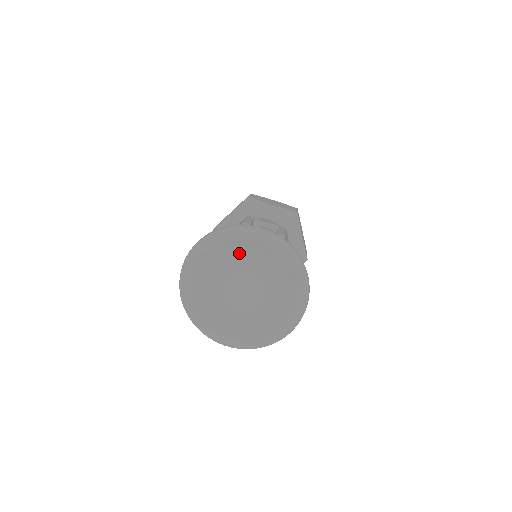
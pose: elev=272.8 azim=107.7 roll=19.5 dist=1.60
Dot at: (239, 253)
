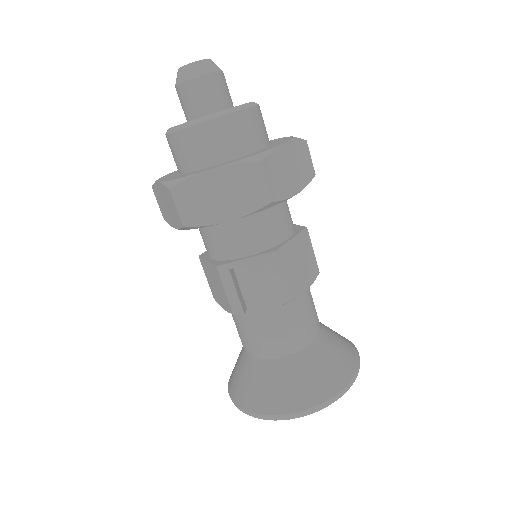
Dot at: occluded
